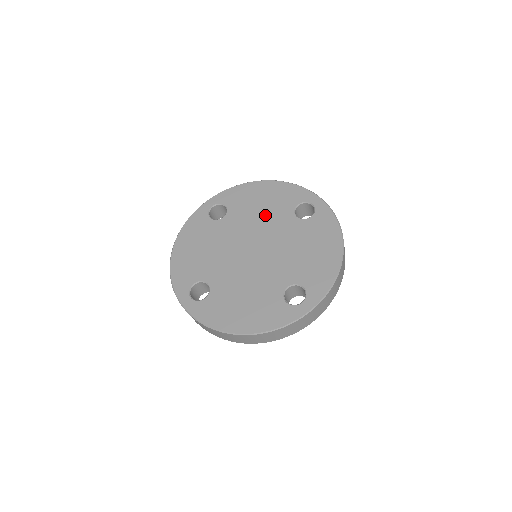
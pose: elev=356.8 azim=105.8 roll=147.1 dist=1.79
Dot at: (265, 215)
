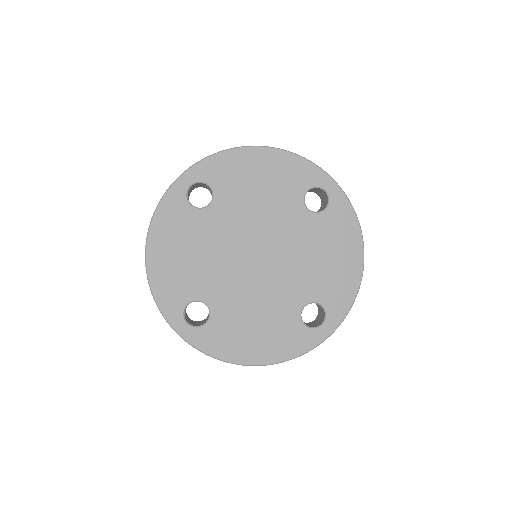
Dot at: (267, 204)
